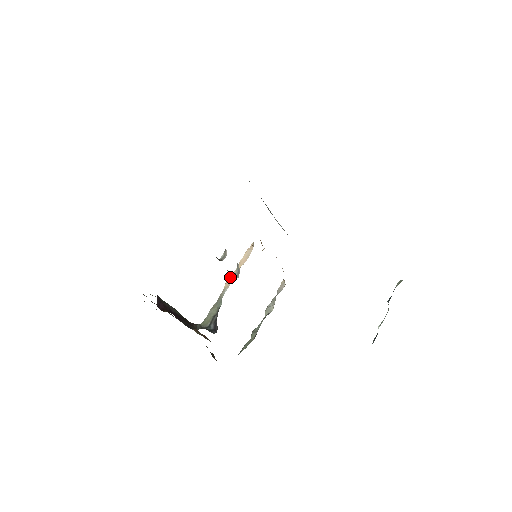
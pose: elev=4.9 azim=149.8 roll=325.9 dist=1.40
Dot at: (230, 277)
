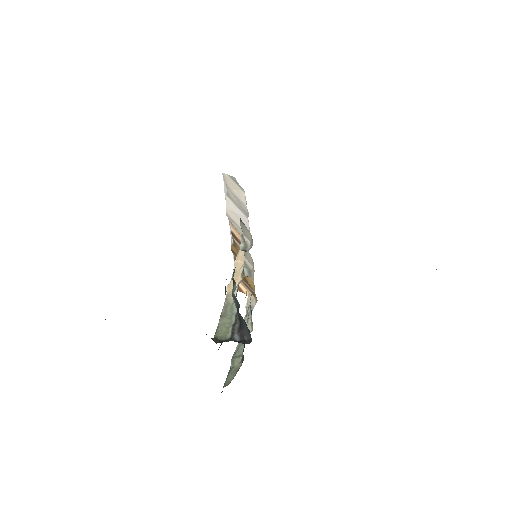
Dot at: (231, 280)
